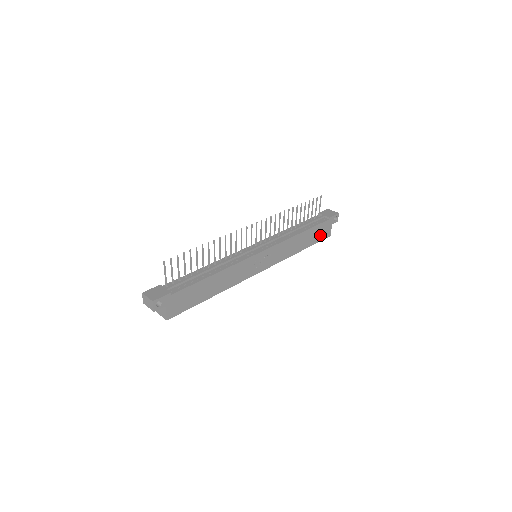
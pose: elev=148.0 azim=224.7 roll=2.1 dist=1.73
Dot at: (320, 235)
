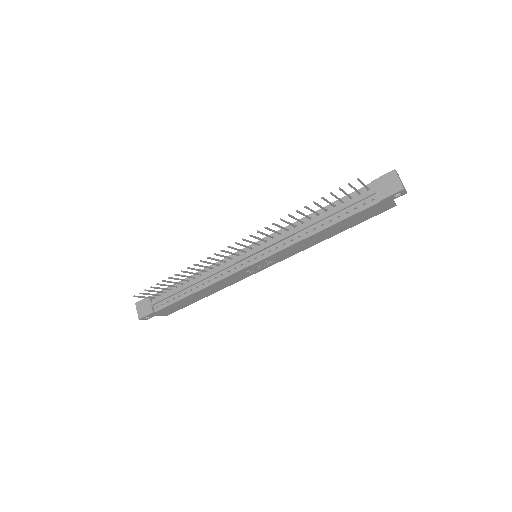
Dot at: (368, 215)
